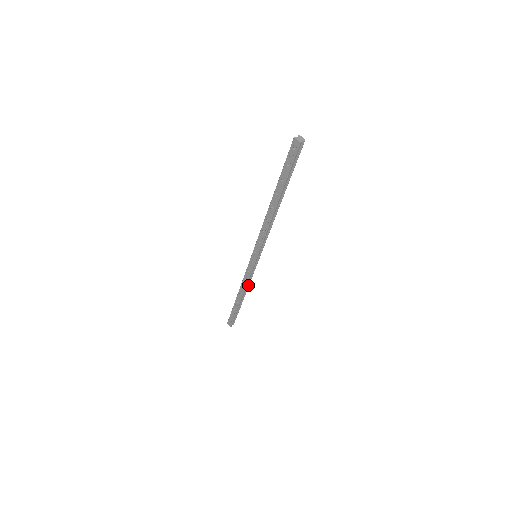
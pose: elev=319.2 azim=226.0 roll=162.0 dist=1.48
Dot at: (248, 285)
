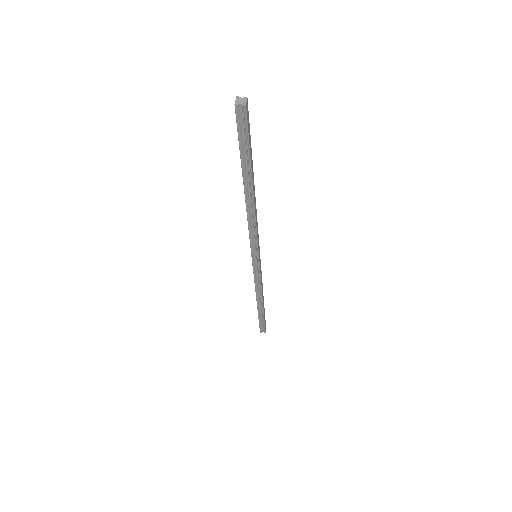
Dot at: (260, 290)
